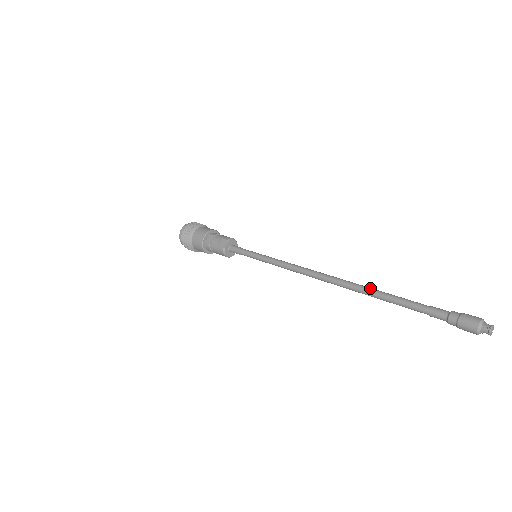
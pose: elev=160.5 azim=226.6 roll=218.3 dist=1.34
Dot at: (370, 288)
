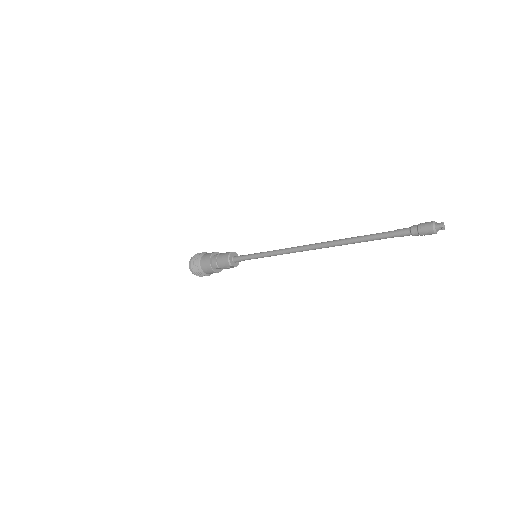
Dot at: occluded
